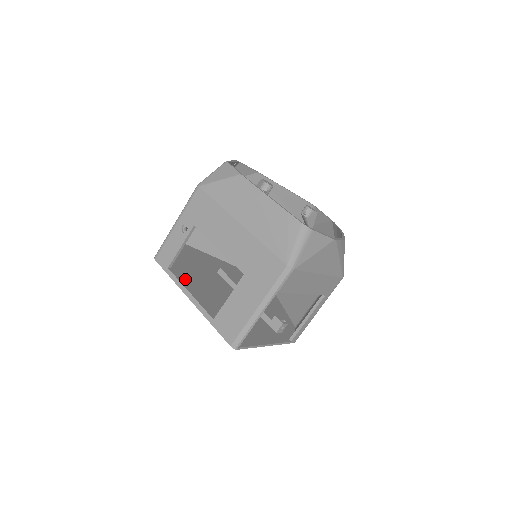
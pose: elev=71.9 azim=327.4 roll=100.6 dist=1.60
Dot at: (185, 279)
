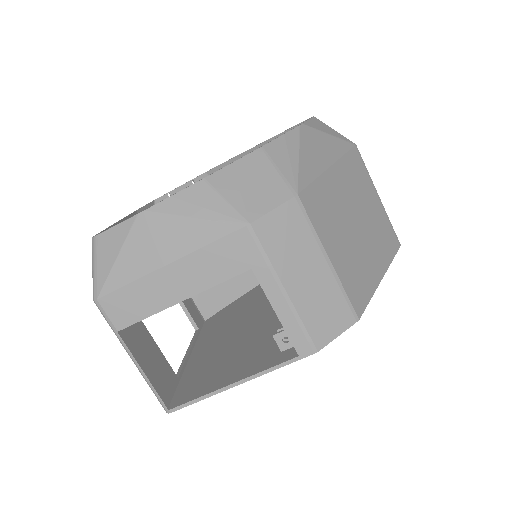
Dot at: (210, 333)
